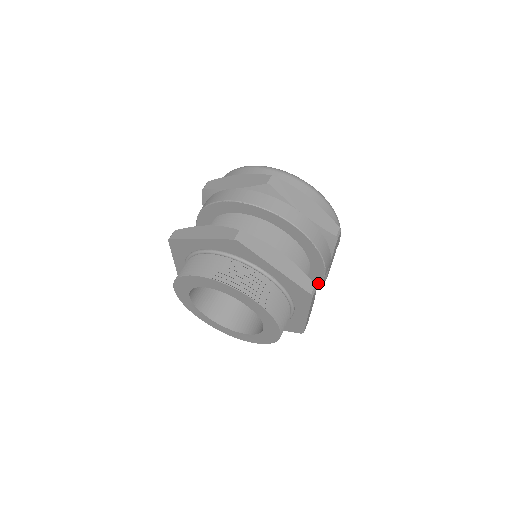
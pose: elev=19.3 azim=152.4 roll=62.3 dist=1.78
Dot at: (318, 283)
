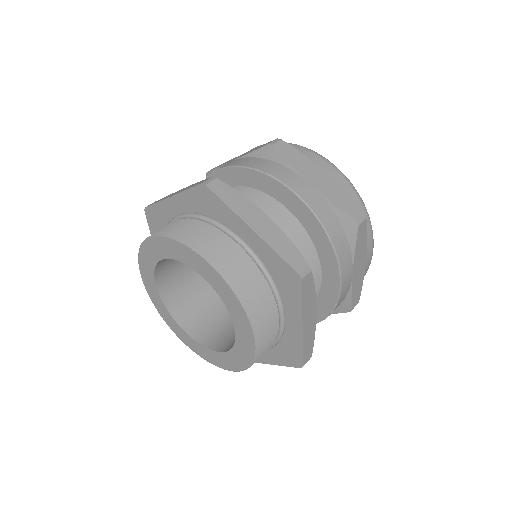
Dot at: (312, 216)
